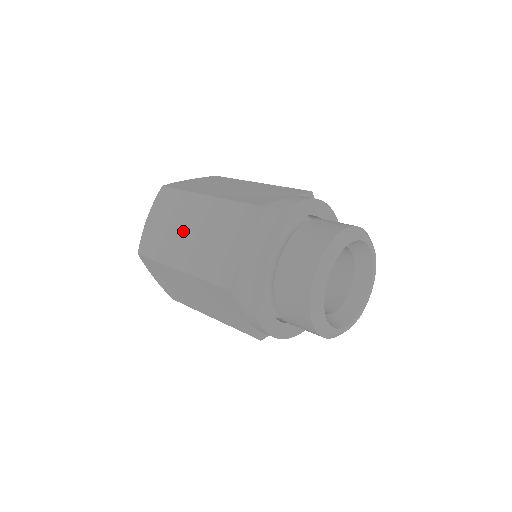
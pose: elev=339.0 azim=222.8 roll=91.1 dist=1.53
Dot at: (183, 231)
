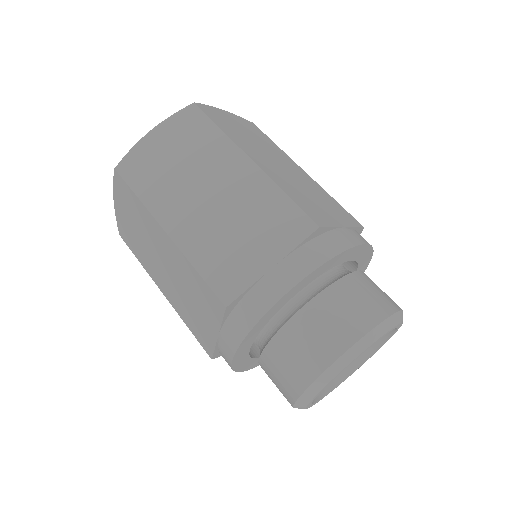
Dot at: (269, 155)
